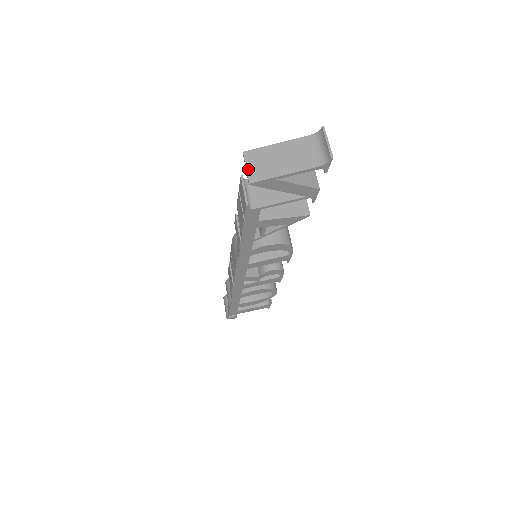
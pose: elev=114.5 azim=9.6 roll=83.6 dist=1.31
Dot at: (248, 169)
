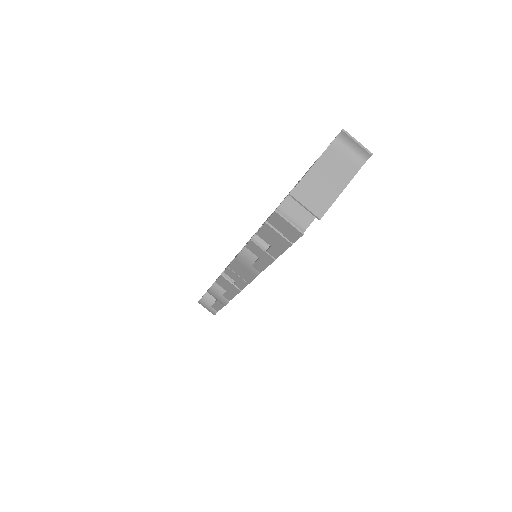
Dot at: (308, 207)
